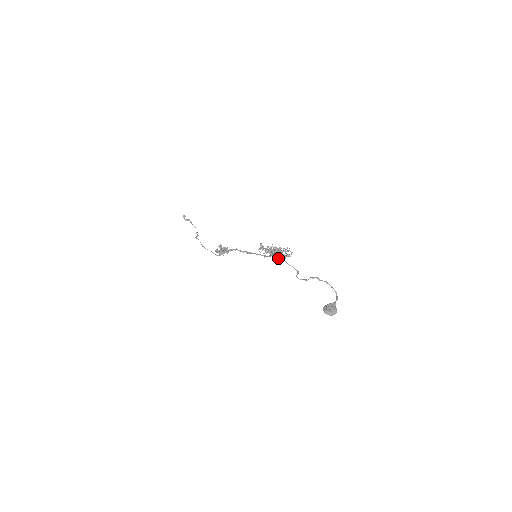
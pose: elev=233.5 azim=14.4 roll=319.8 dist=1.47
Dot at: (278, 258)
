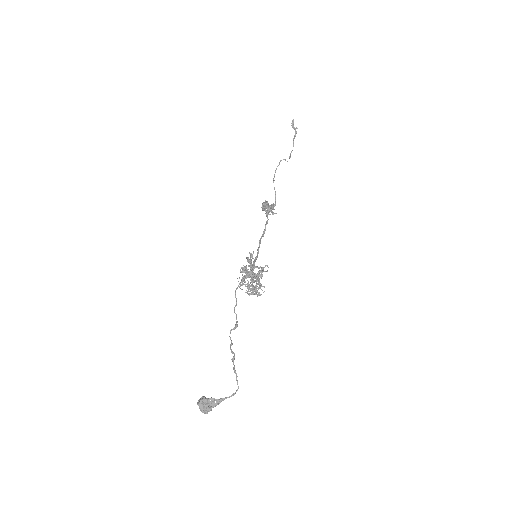
Dot at: (247, 288)
